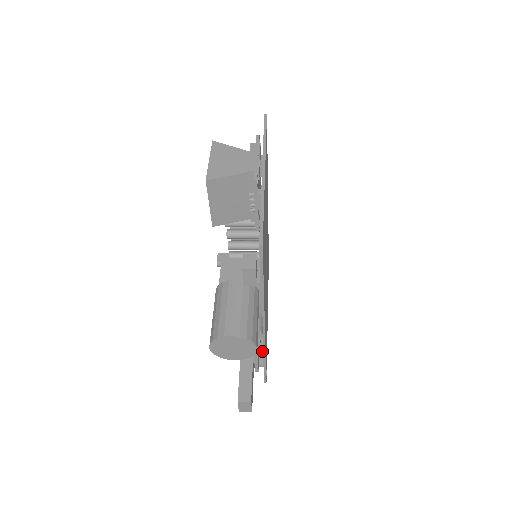
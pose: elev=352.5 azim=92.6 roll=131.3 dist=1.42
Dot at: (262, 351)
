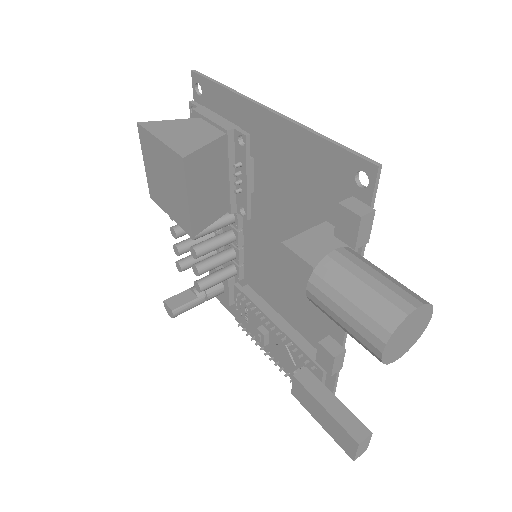
Dot at: occluded
